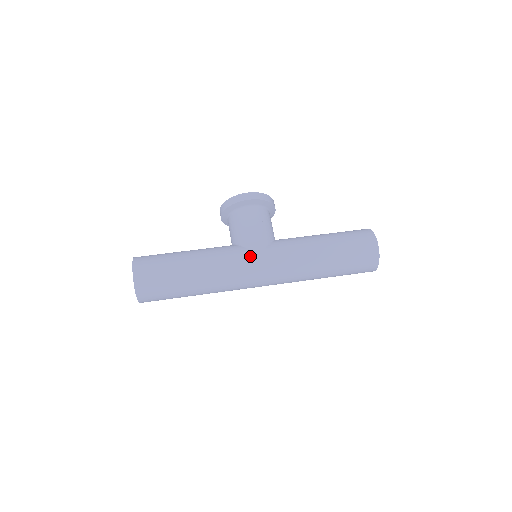
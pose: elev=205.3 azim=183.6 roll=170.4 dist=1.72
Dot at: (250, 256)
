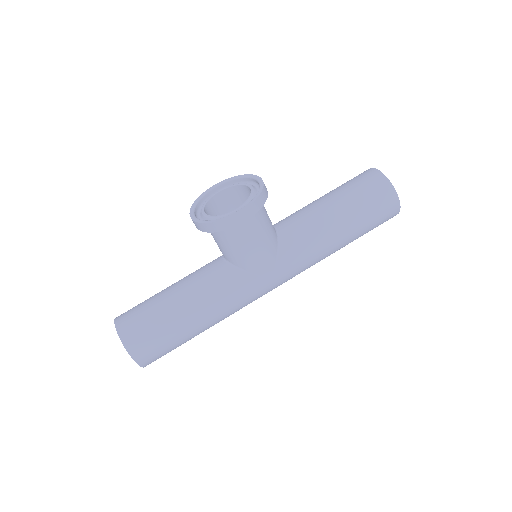
Dot at: (261, 284)
